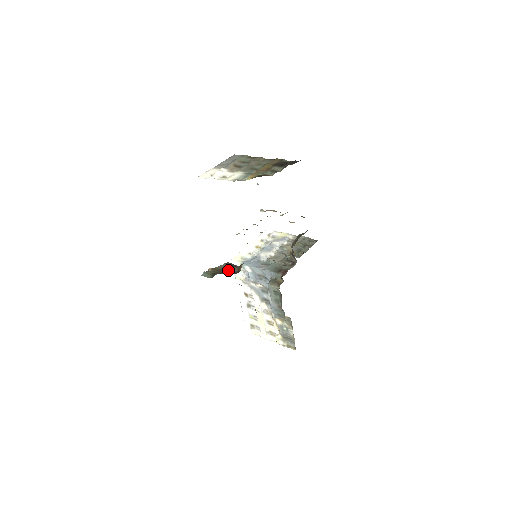
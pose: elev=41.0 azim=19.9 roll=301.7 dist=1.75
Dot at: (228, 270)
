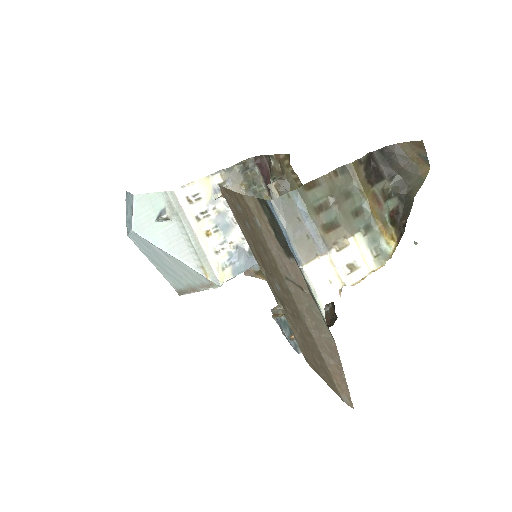
Dot at: occluded
